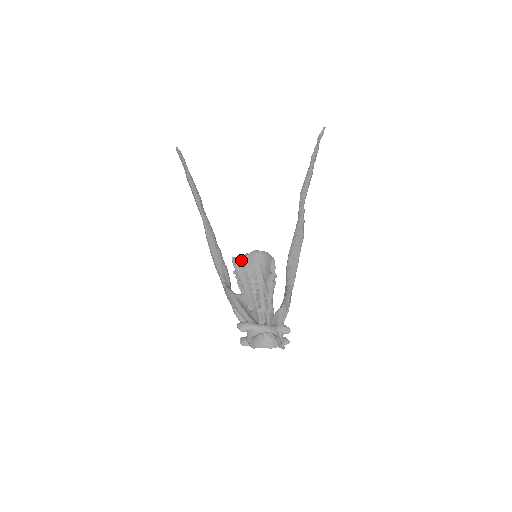
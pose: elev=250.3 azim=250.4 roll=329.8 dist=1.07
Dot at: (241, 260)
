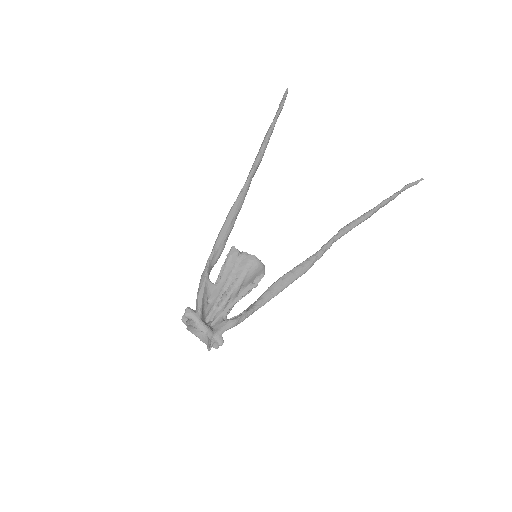
Dot at: (238, 254)
